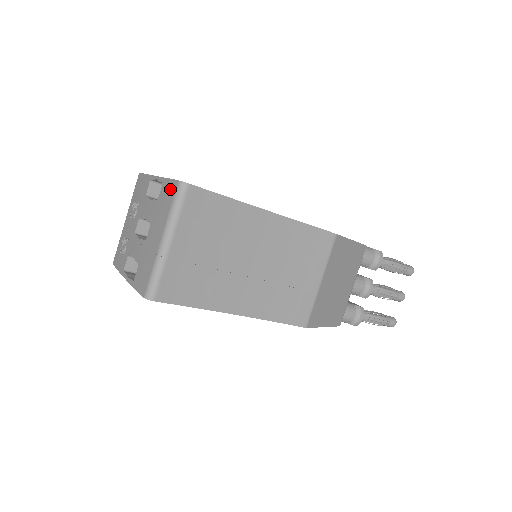
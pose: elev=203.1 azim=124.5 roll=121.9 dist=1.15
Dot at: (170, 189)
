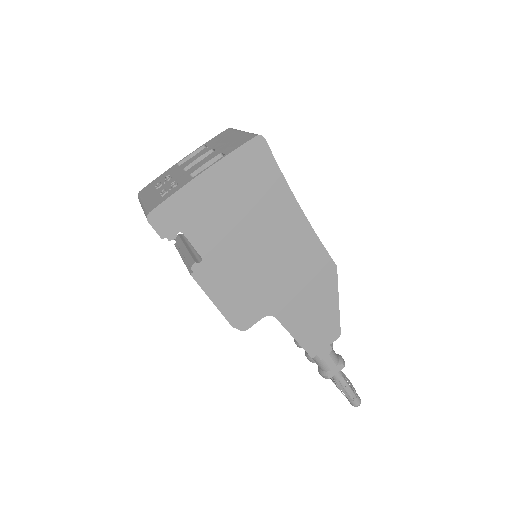
Dot at: (221, 134)
